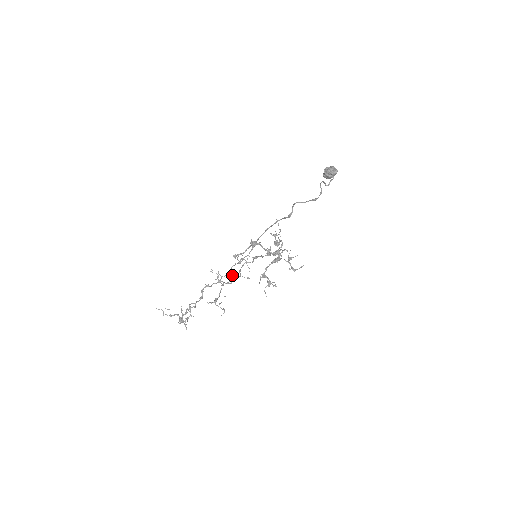
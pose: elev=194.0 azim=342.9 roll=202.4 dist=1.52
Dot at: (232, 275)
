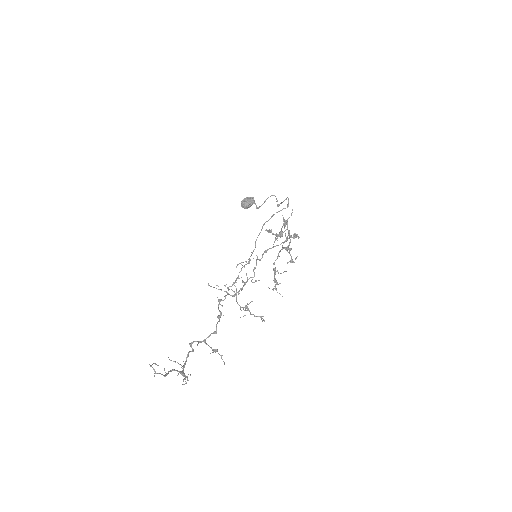
Dot at: (242, 280)
